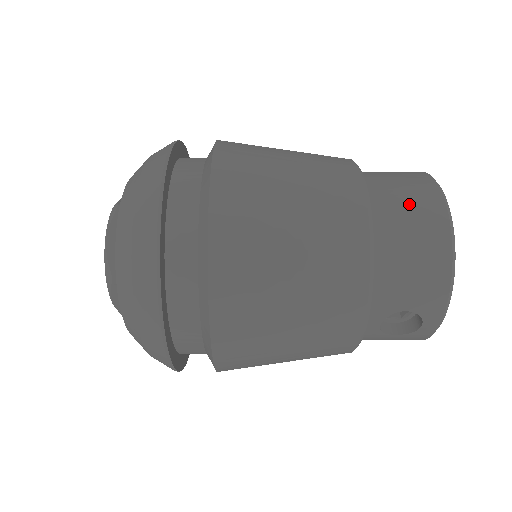
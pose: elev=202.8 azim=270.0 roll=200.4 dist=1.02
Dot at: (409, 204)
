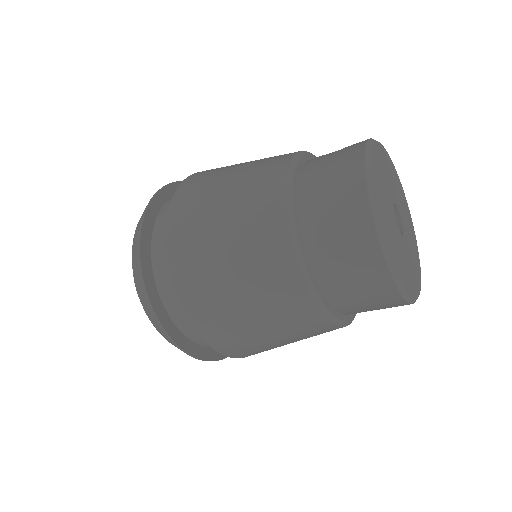
Dot at: (347, 261)
